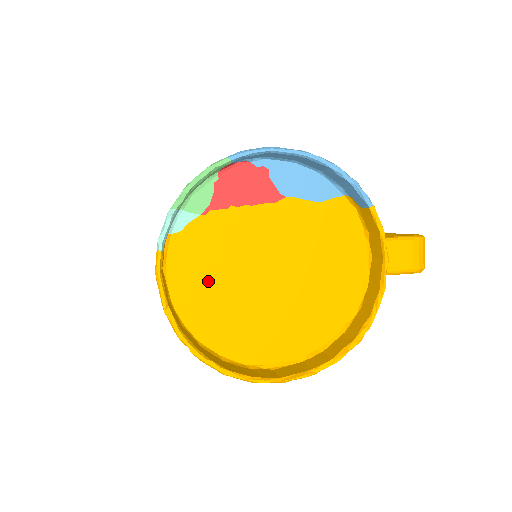
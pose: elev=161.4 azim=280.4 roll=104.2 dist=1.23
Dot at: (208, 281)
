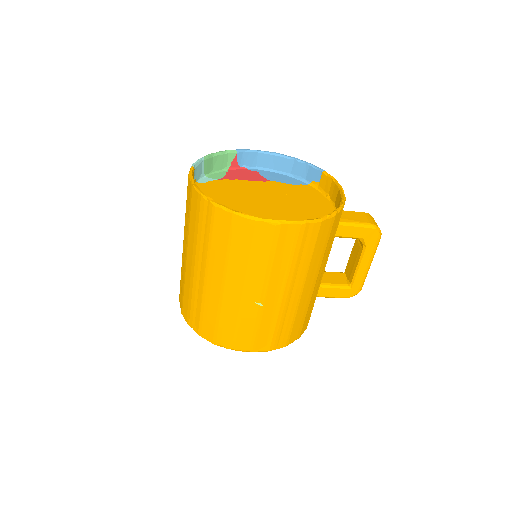
Dot at: (222, 200)
